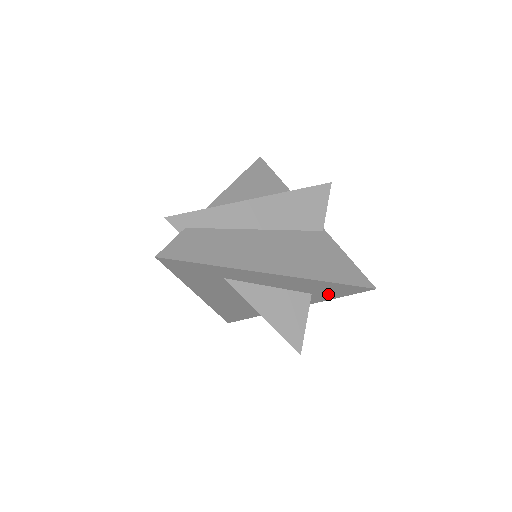
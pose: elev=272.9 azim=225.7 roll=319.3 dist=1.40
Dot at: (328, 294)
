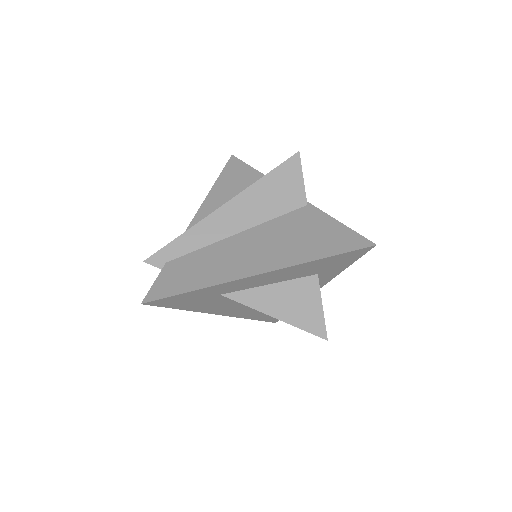
Dot at: (334, 268)
